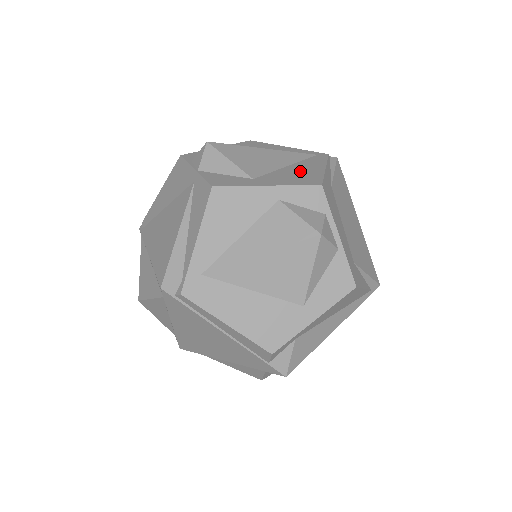
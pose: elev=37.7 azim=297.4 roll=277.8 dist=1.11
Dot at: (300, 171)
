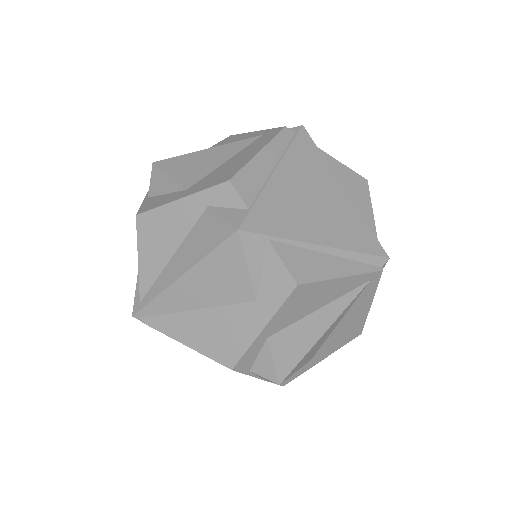
Dot at: (349, 325)
